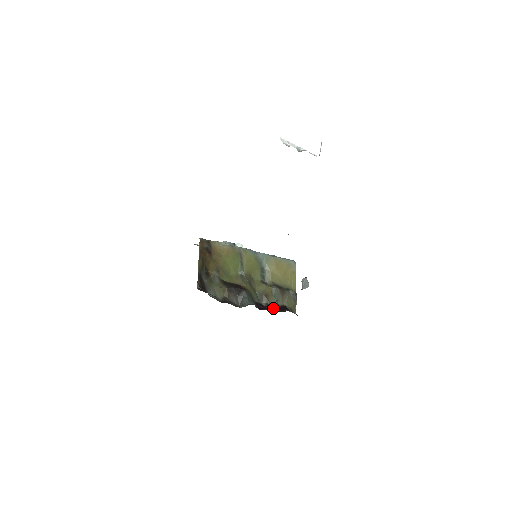
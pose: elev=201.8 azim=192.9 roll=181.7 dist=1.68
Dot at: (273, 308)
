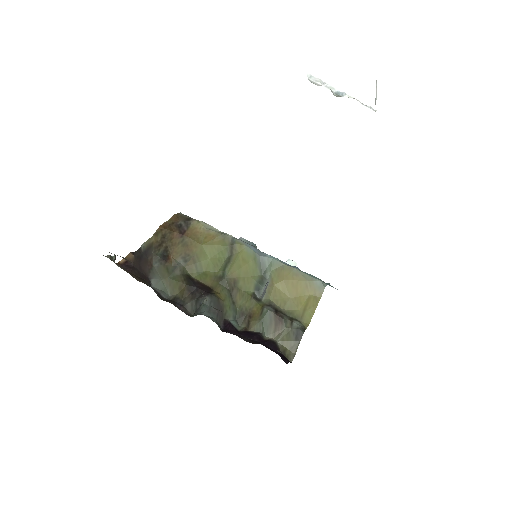
Dot at: (247, 336)
